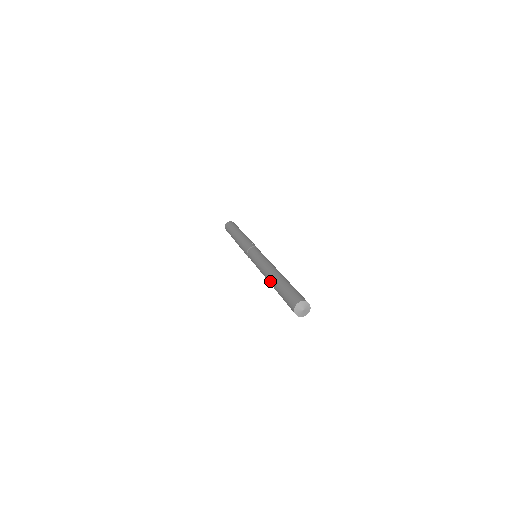
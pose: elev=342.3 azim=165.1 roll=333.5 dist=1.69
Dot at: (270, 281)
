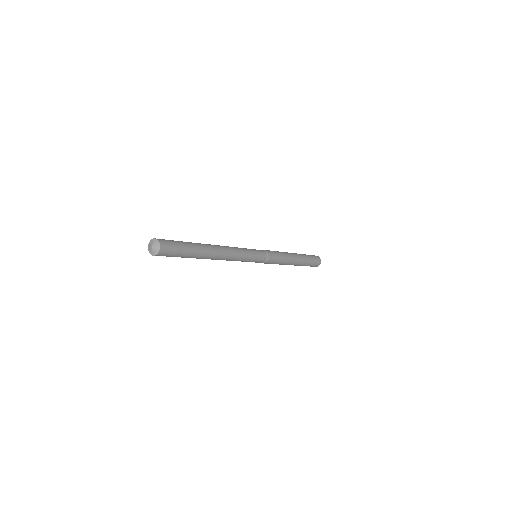
Dot at: occluded
